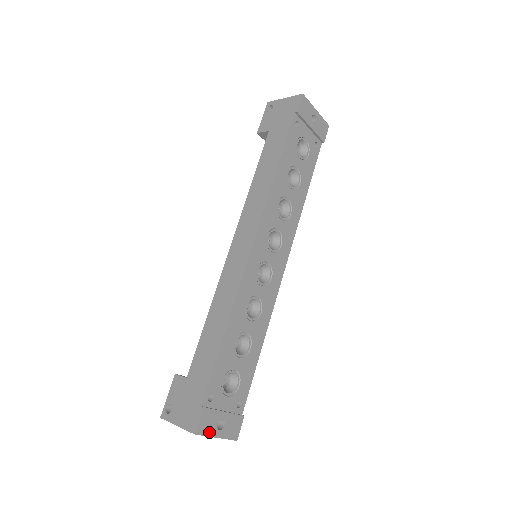
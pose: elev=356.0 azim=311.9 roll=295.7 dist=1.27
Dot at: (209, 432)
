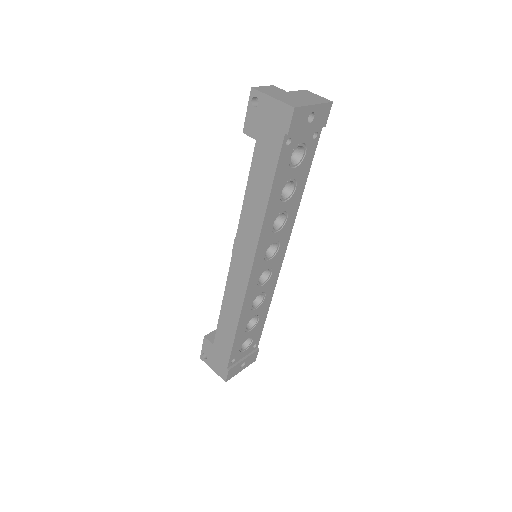
Dot at: (235, 374)
